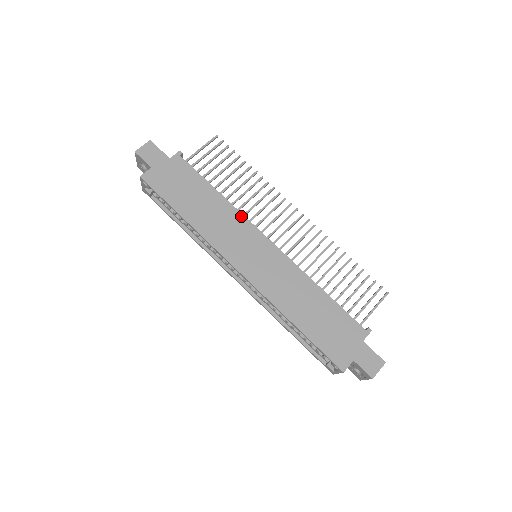
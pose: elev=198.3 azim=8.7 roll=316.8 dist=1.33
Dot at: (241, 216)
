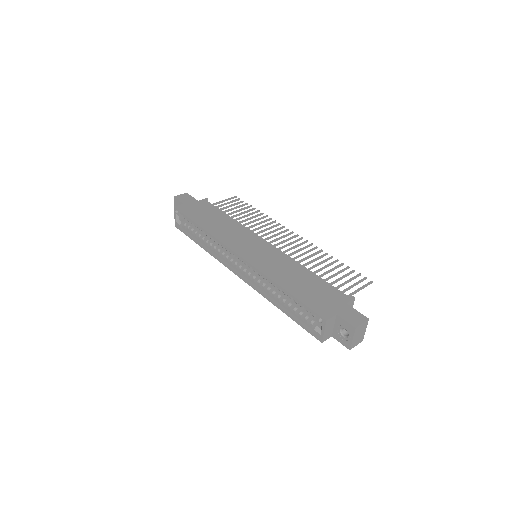
Dot at: (246, 229)
